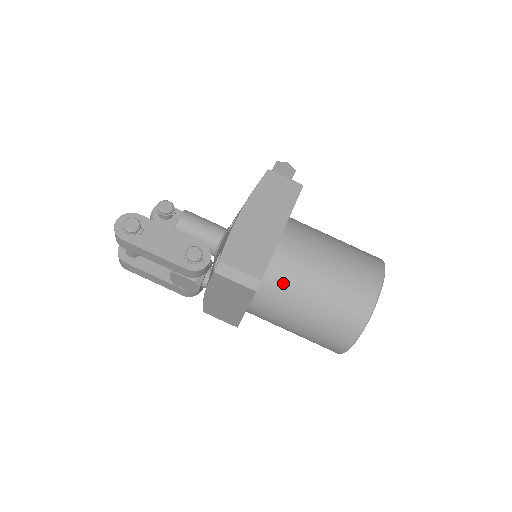
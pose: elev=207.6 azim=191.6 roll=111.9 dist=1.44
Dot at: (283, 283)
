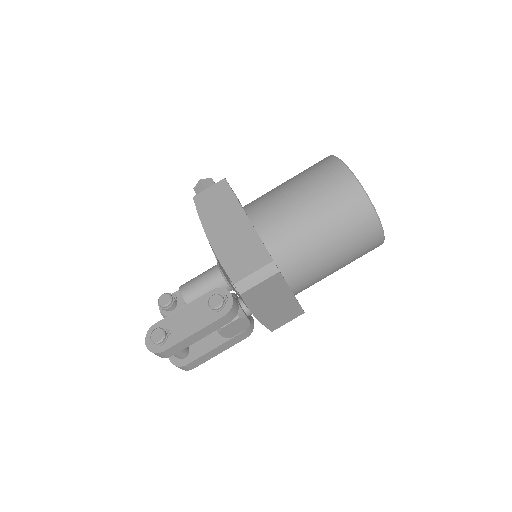
Dot at: (289, 246)
